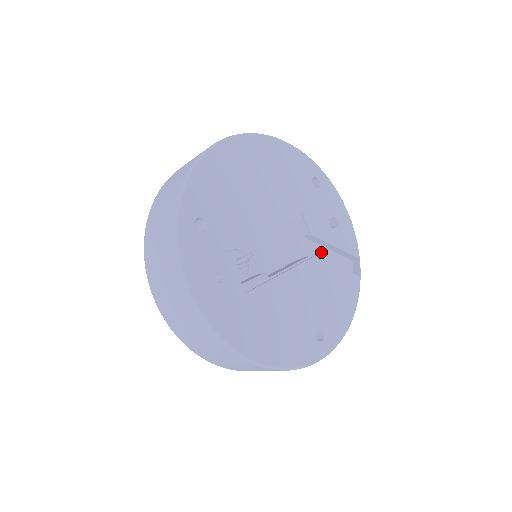
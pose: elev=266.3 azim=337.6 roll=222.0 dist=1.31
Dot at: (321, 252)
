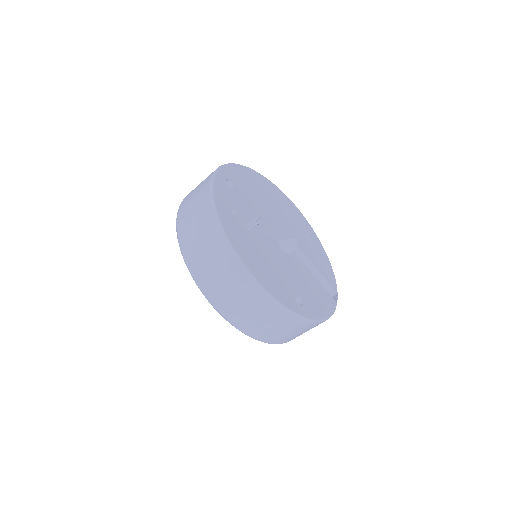
Dot at: occluded
